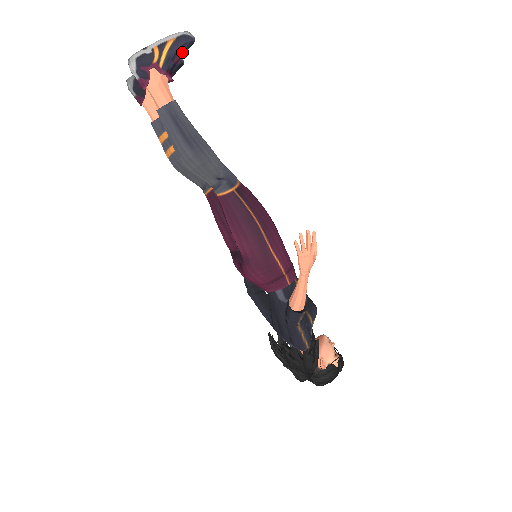
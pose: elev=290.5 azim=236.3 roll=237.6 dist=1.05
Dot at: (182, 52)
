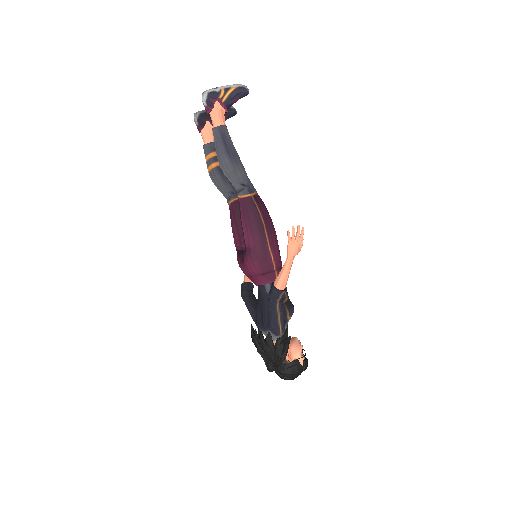
Dot at: (239, 97)
